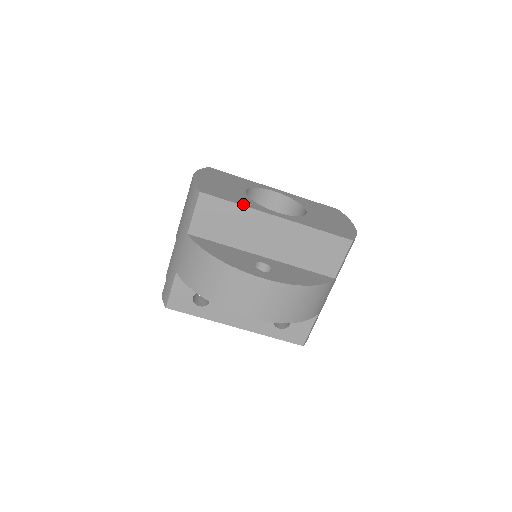
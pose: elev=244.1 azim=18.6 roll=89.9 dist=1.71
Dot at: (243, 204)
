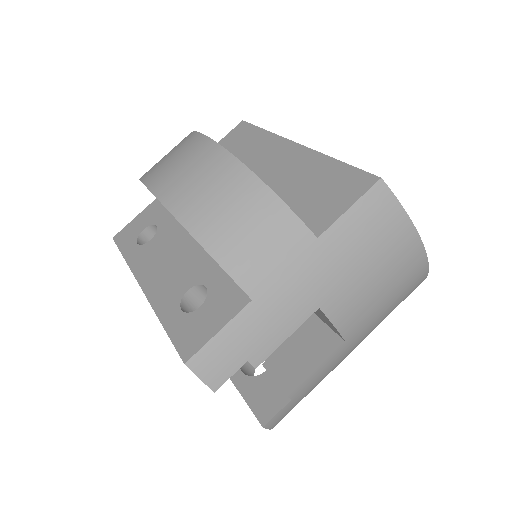
Dot at: occluded
